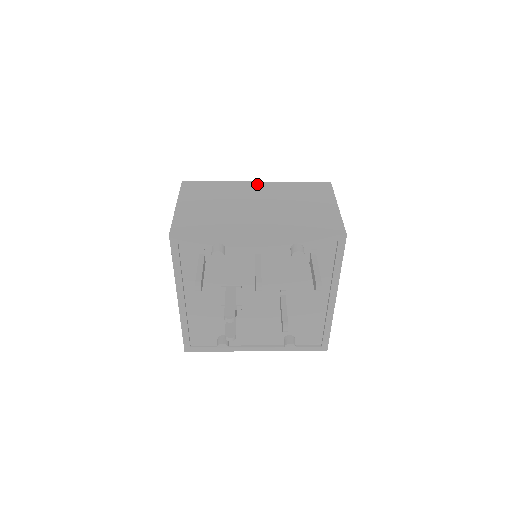
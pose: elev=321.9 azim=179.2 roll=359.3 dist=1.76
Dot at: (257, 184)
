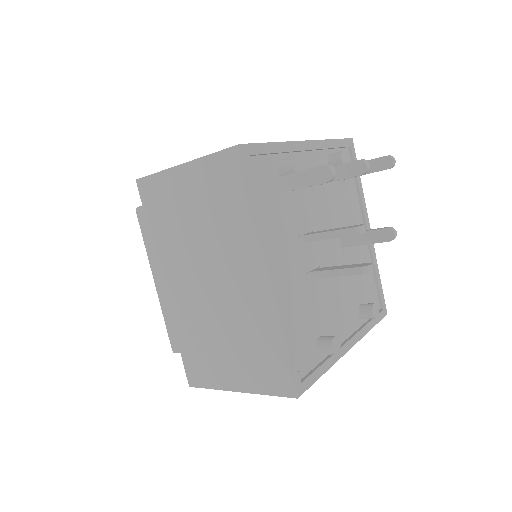
Dot at: occluded
